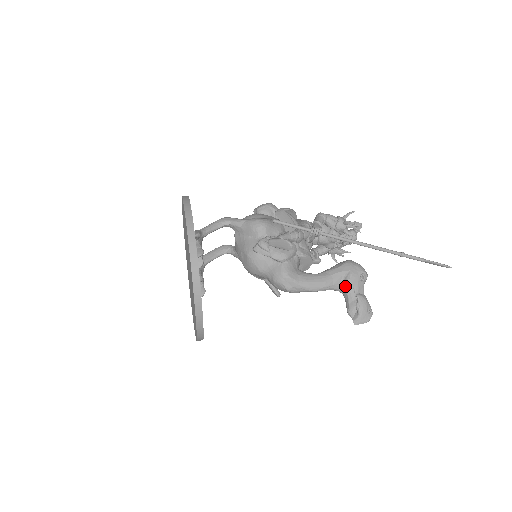
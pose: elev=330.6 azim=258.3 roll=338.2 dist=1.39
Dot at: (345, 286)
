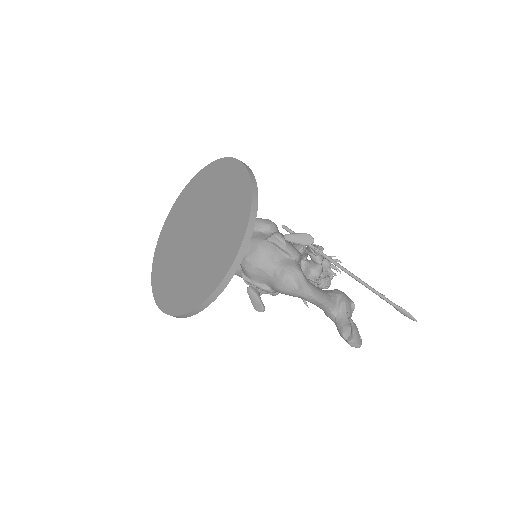
Dot at: (340, 307)
